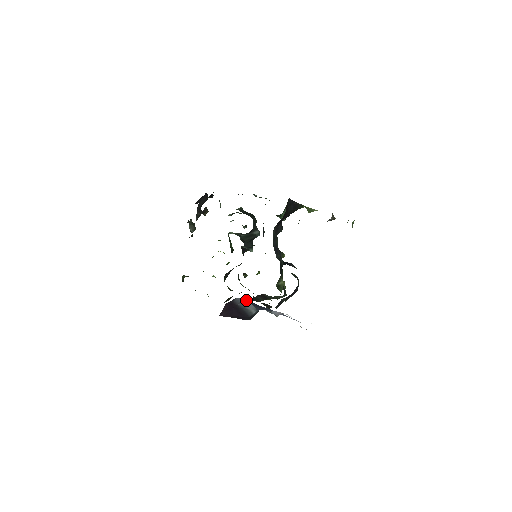
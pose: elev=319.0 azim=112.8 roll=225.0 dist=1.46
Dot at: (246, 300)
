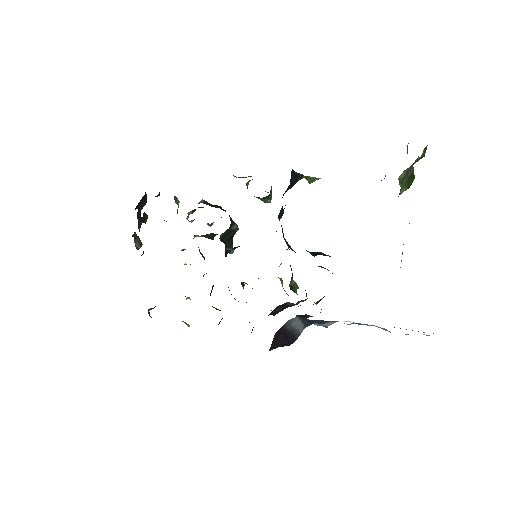
Dot at: (296, 318)
